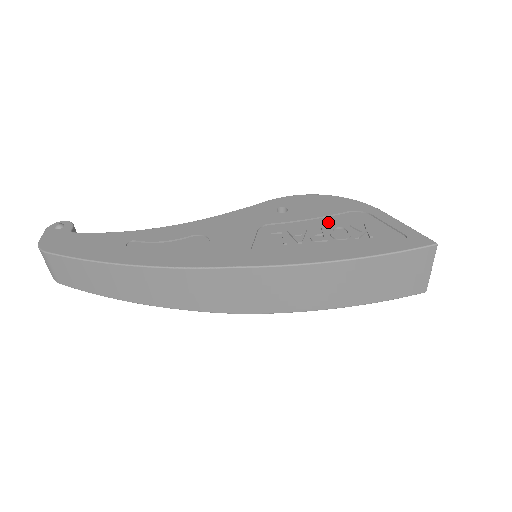
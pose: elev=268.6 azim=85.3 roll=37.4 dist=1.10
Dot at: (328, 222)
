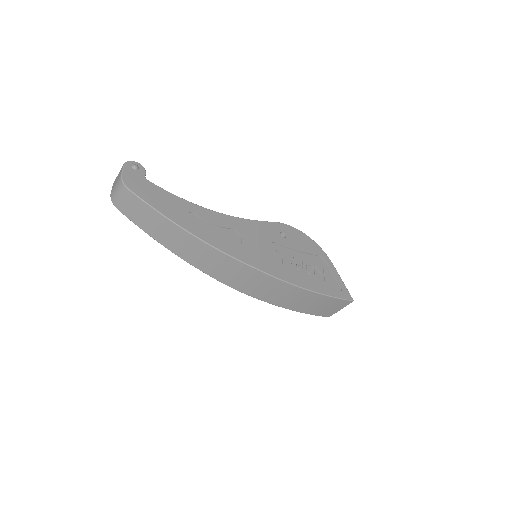
Dot at: (306, 258)
